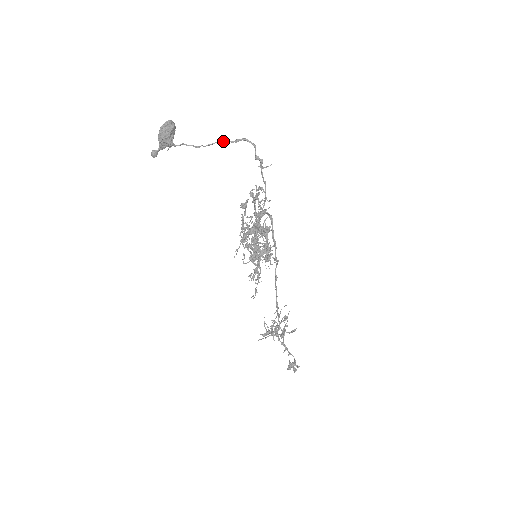
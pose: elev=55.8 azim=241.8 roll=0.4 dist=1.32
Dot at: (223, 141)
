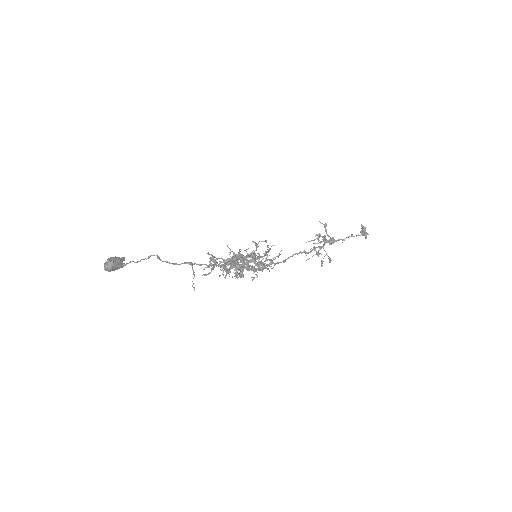
Dot at: (150, 256)
